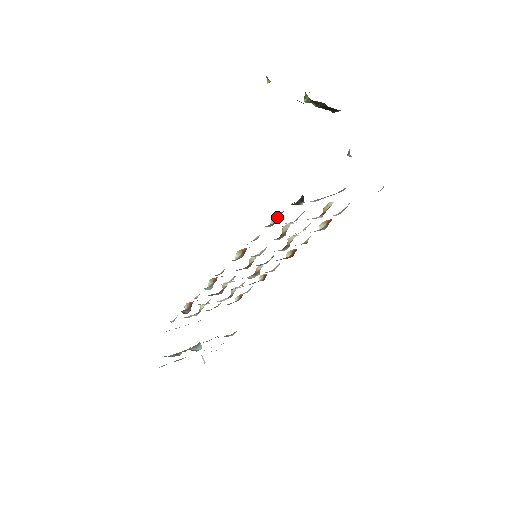
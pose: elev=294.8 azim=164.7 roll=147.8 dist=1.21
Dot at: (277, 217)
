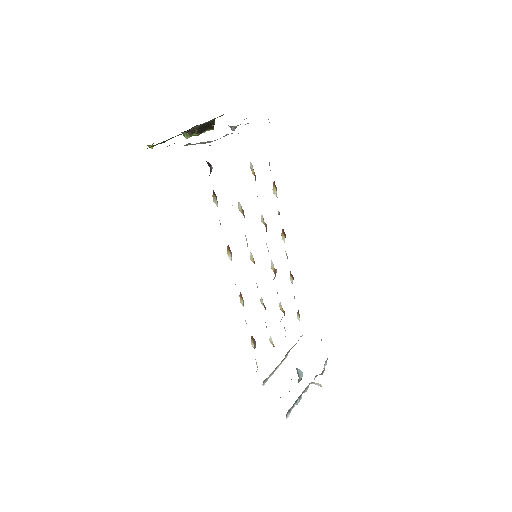
Dot at: (215, 197)
